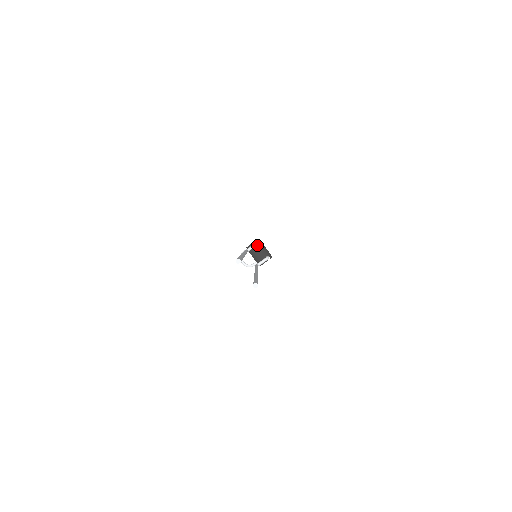
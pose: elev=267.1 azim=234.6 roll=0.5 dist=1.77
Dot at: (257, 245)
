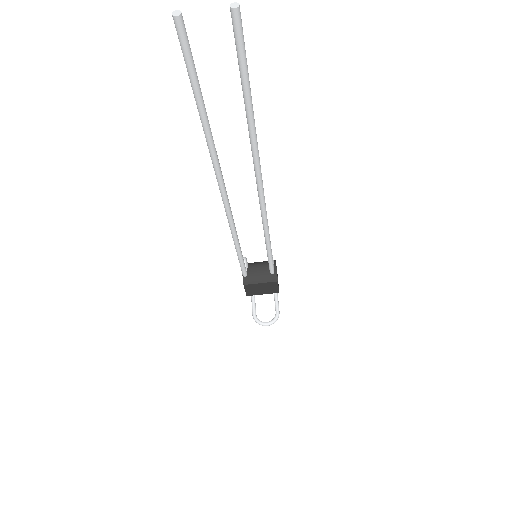
Dot at: (248, 268)
